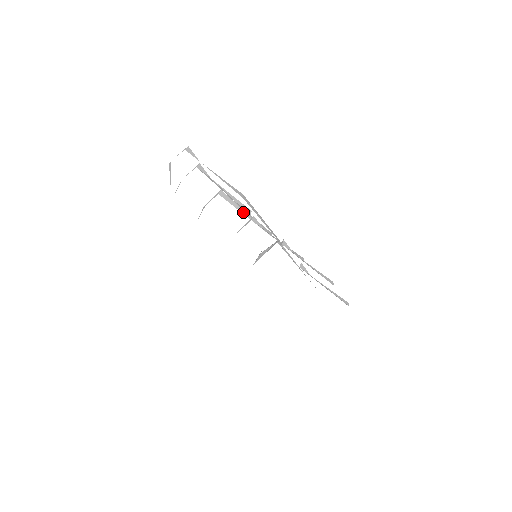
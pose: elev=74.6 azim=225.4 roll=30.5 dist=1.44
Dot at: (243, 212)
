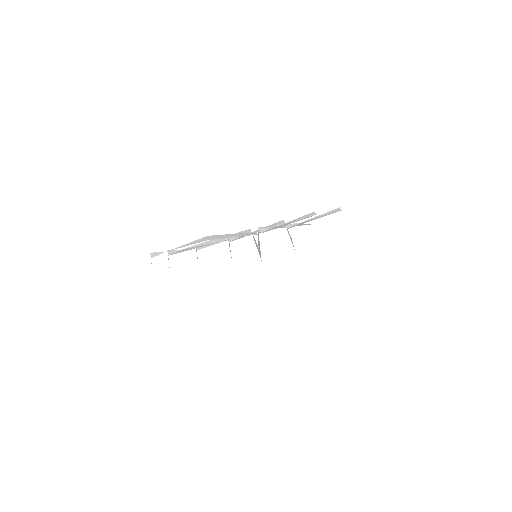
Dot at: (221, 241)
